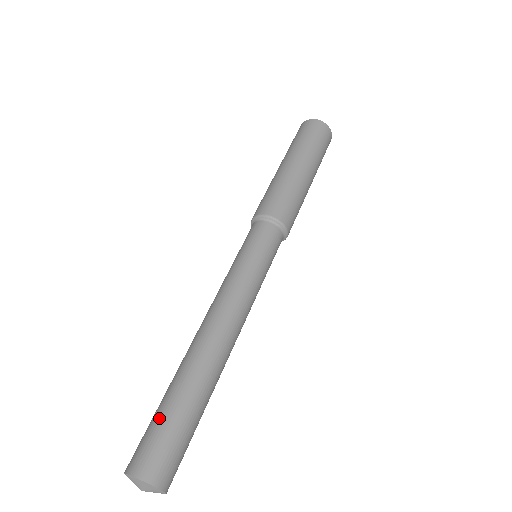
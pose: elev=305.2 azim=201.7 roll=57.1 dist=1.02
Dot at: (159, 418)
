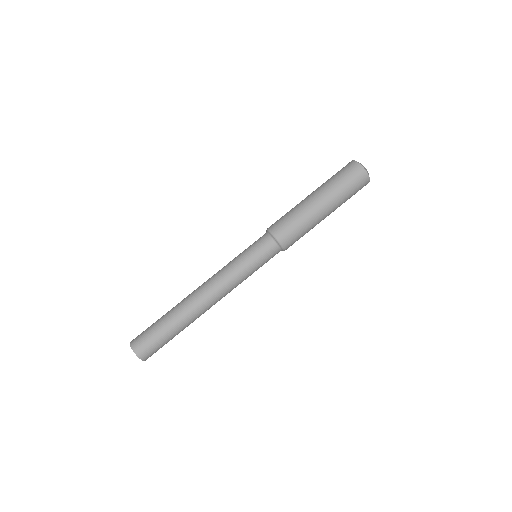
Dot at: (154, 327)
